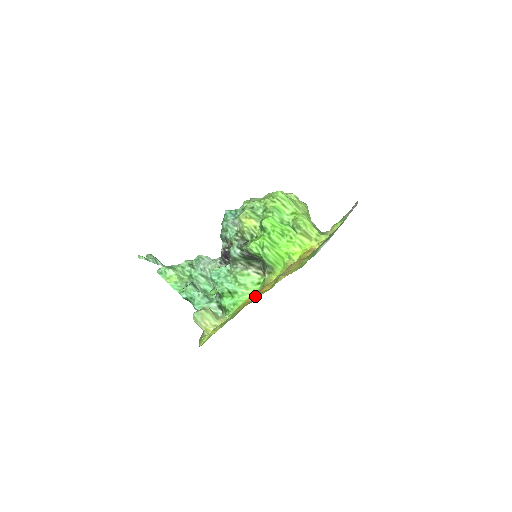
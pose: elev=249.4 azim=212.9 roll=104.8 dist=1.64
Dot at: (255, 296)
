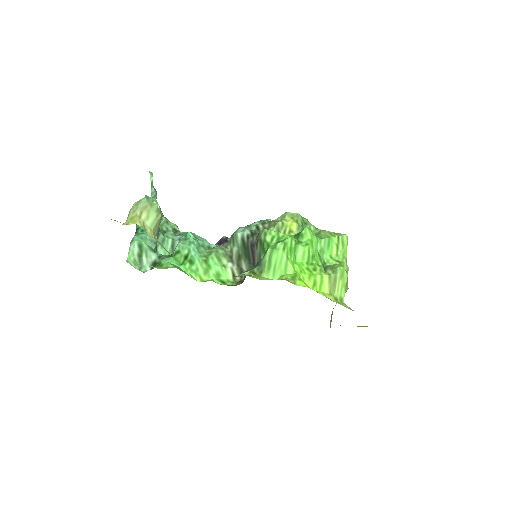
Dot at: occluded
